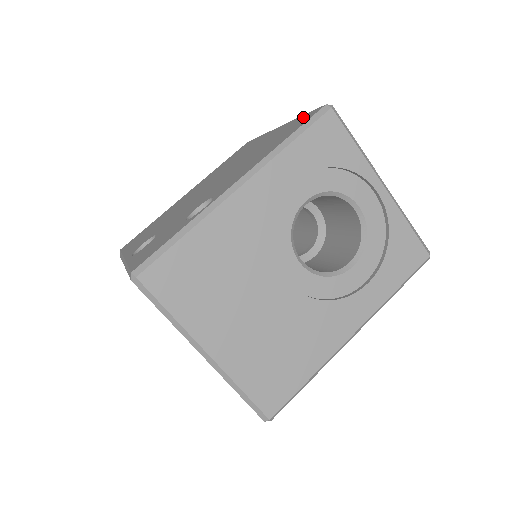
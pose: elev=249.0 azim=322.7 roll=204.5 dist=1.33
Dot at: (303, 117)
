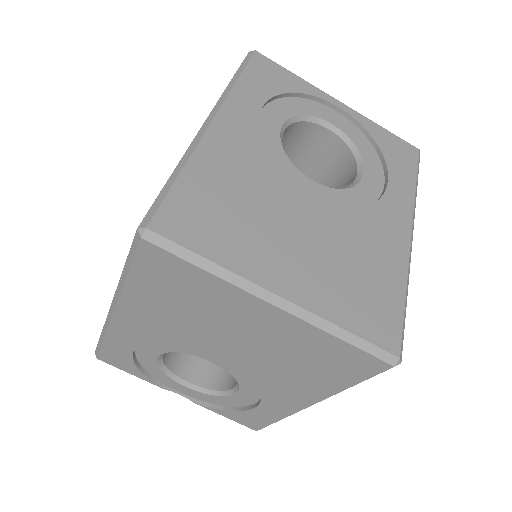
Dot at: occluded
